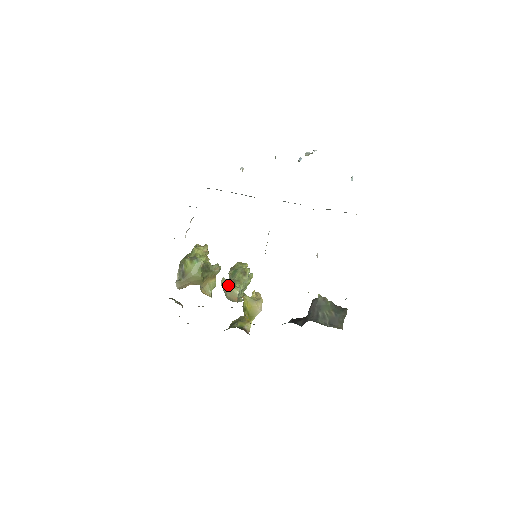
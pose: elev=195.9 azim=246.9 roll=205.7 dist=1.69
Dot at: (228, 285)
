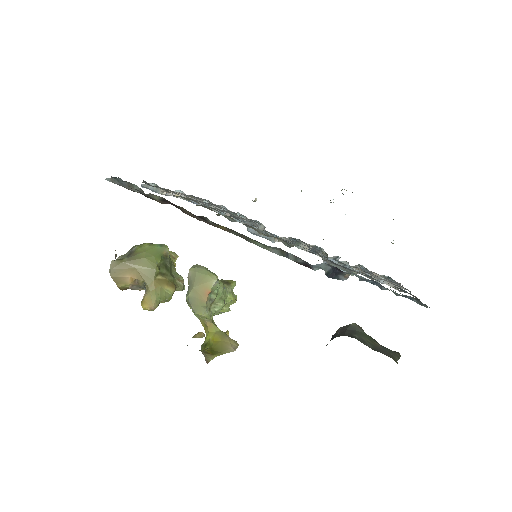
Dot at: (202, 268)
